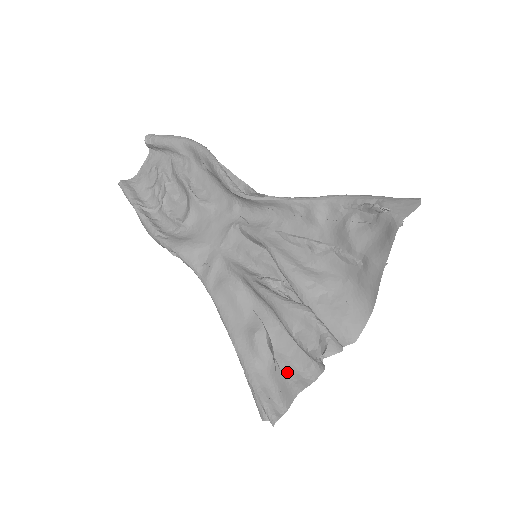
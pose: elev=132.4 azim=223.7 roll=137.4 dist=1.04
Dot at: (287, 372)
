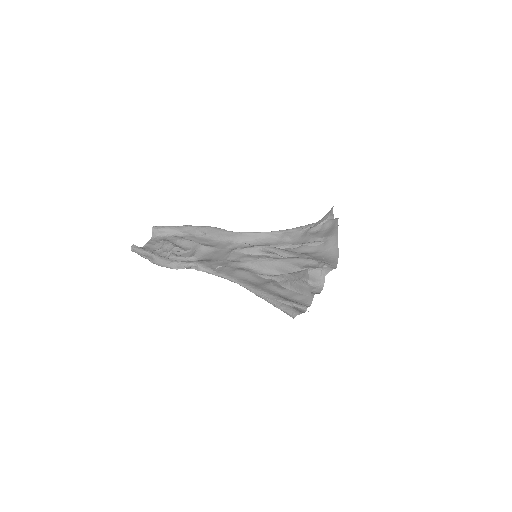
Dot at: (301, 291)
